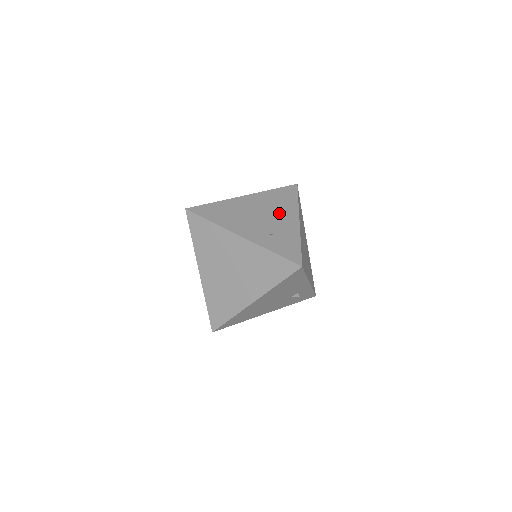
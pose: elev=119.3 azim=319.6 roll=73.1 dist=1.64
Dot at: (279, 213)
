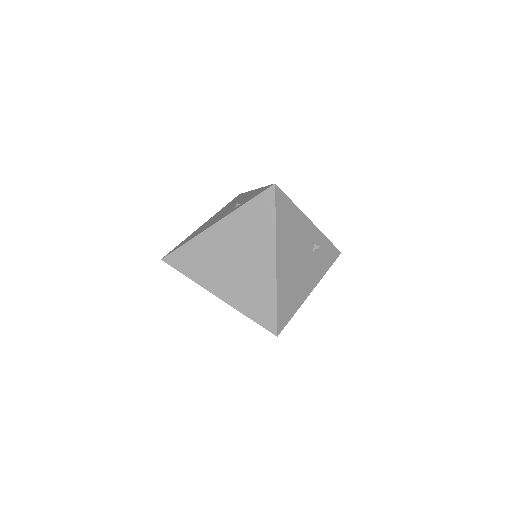
Dot at: (236, 202)
